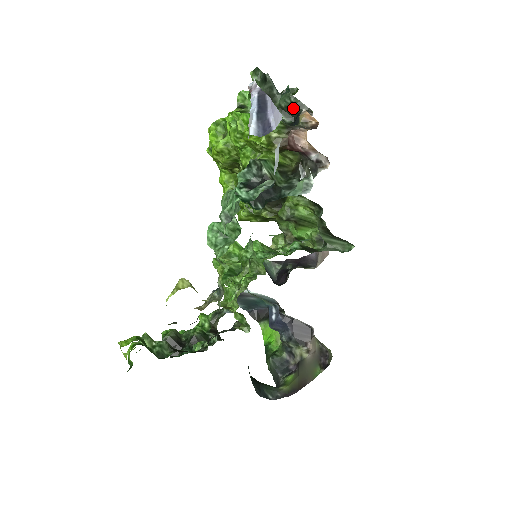
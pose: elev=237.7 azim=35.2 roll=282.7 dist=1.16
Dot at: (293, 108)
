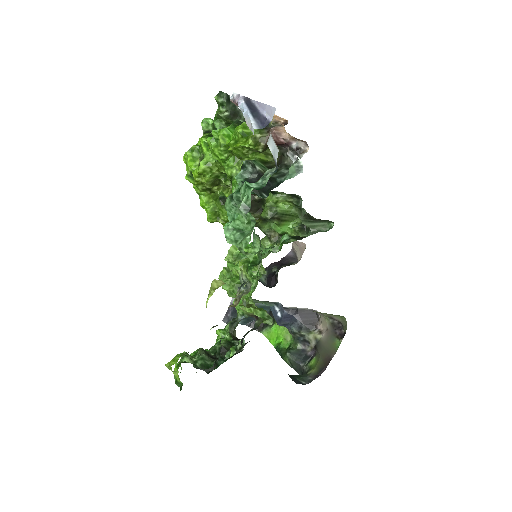
Dot at: occluded
